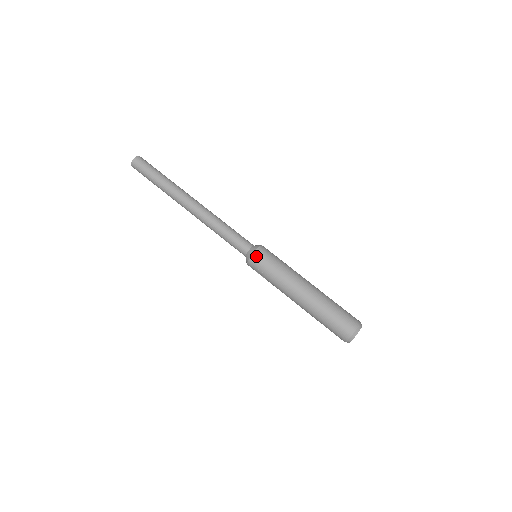
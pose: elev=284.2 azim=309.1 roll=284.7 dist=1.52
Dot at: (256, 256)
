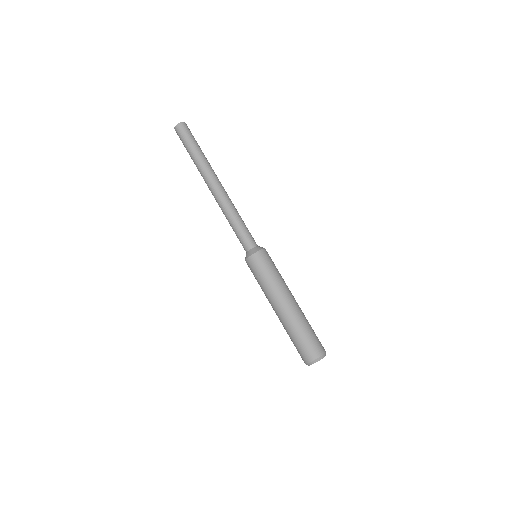
Dot at: (259, 255)
